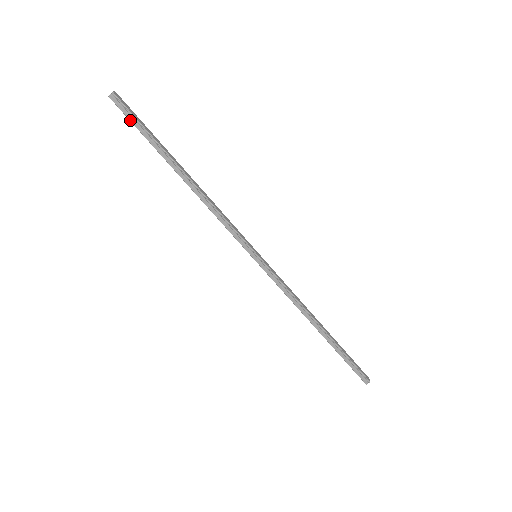
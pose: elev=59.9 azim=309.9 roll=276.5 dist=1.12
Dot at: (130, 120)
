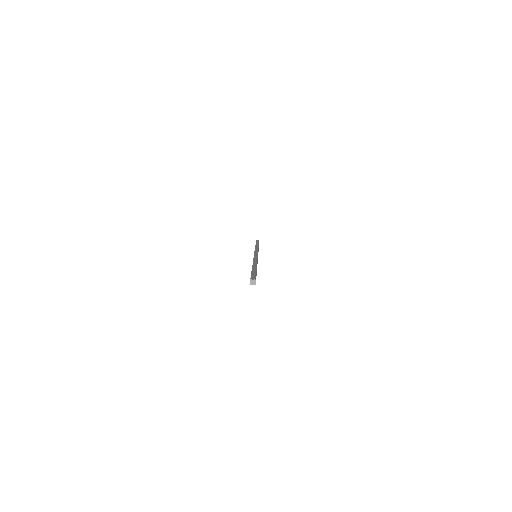
Dot at: occluded
